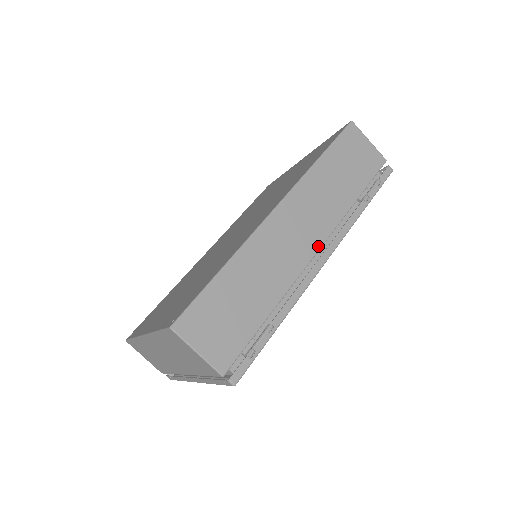
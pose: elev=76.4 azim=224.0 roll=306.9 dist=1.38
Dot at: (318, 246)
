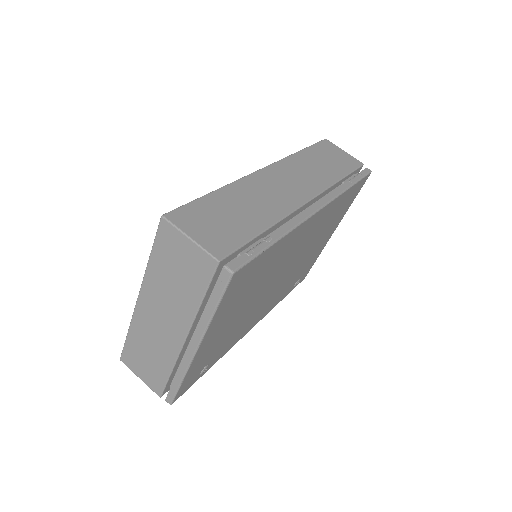
Dot at: (309, 197)
